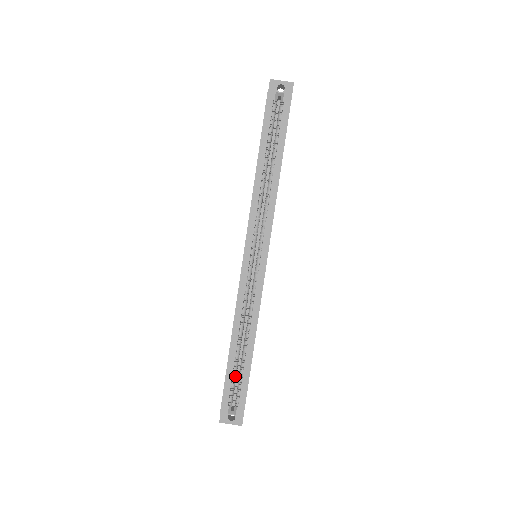
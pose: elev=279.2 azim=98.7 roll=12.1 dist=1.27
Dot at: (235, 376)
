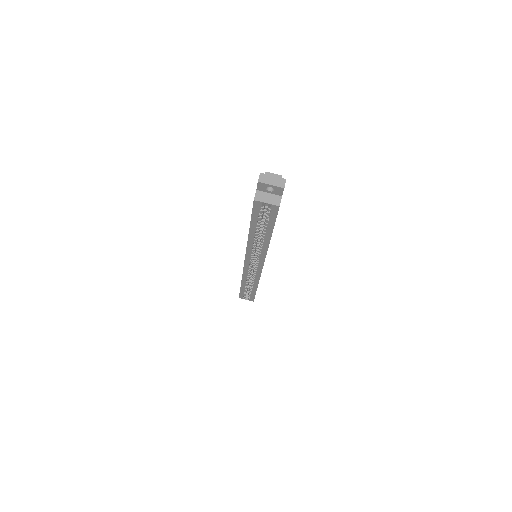
Dot at: (246, 291)
